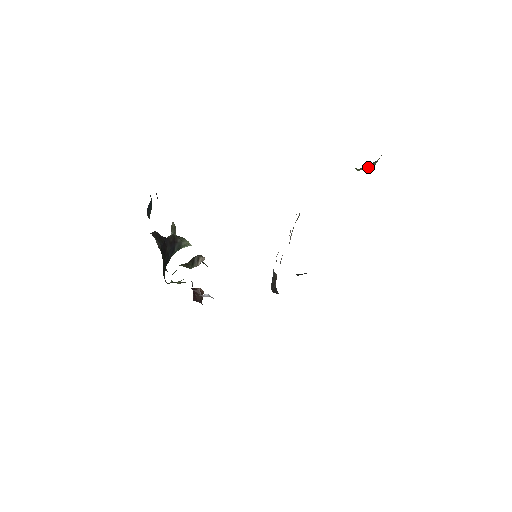
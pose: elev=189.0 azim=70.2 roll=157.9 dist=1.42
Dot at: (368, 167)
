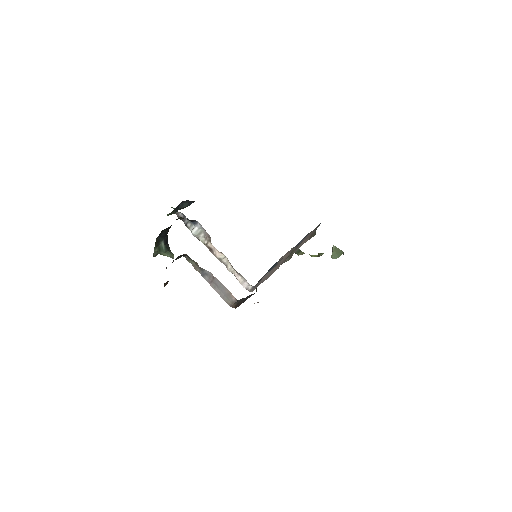
Dot at: (337, 254)
